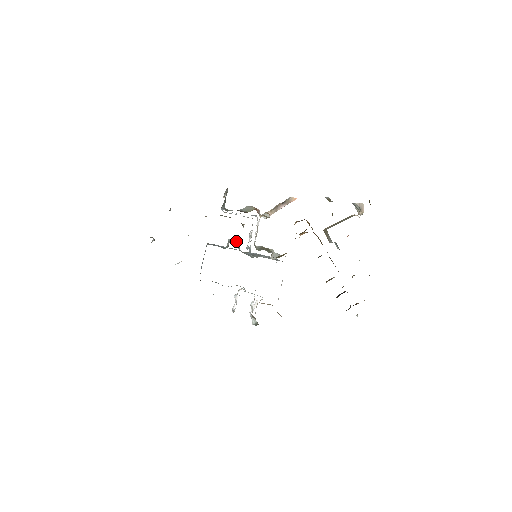
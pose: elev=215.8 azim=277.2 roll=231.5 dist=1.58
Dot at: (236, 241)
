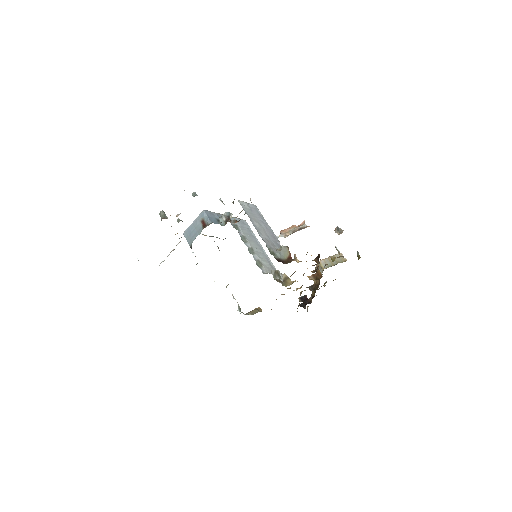
Dot at: (231, 215)
